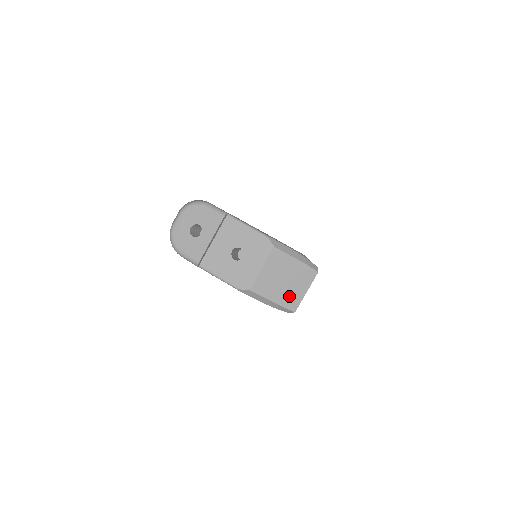
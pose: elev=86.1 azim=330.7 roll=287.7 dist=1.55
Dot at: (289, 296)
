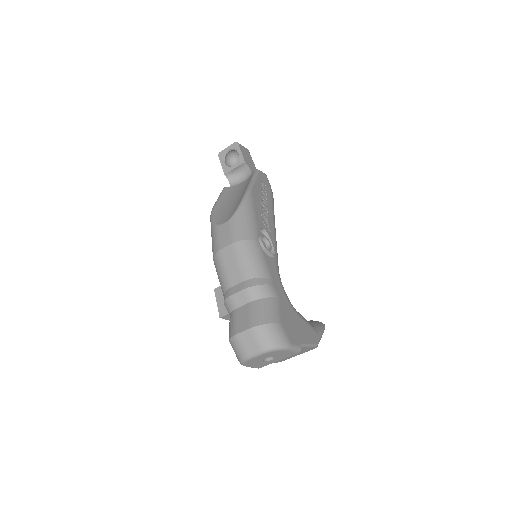
Dot at: occluded
